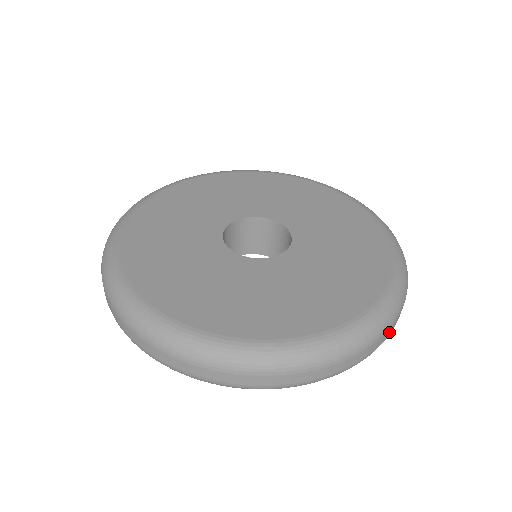
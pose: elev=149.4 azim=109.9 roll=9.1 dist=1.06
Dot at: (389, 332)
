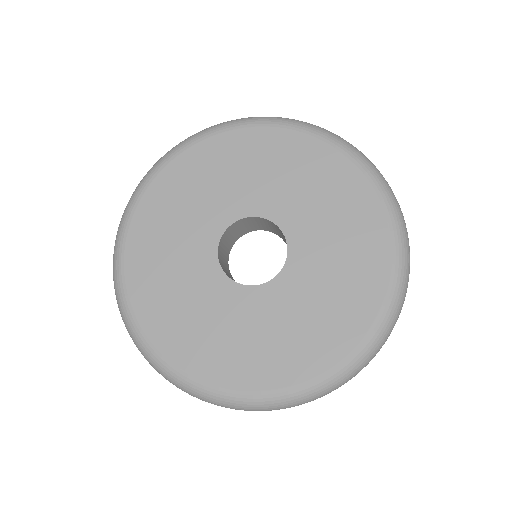
Dot at: occluded
